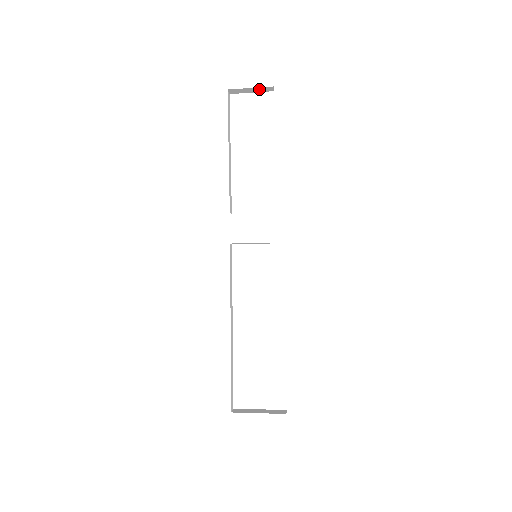
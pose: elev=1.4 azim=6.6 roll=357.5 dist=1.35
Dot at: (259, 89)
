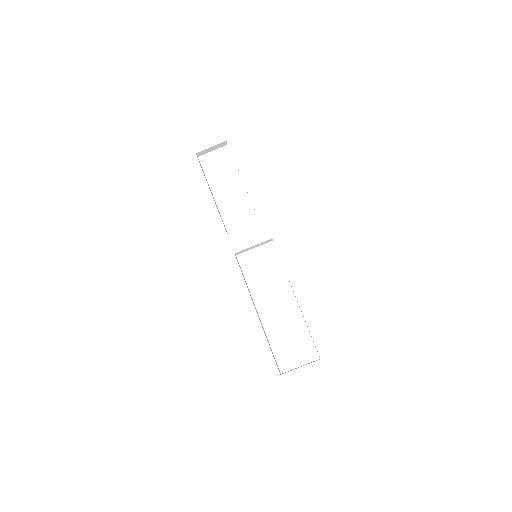
Dot at: (217, 146)
